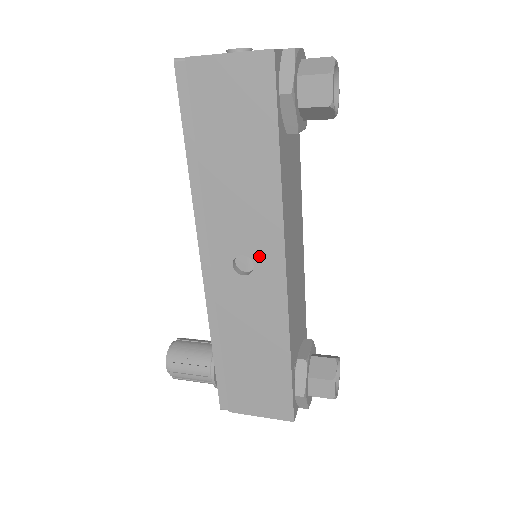
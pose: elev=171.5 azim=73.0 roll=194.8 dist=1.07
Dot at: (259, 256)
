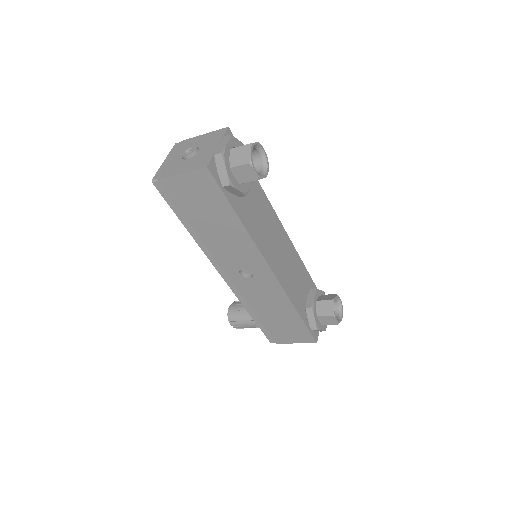
Dot at: (253, 268)
